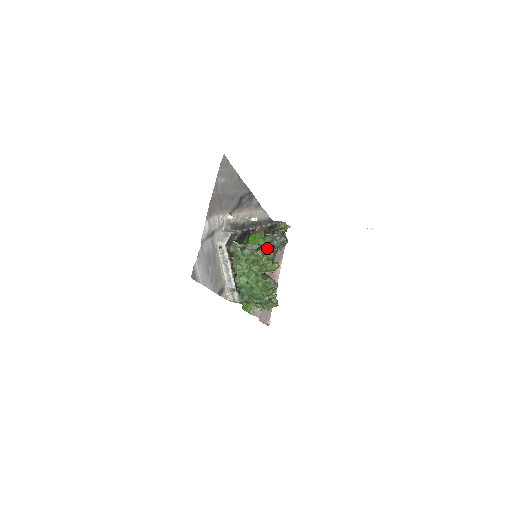
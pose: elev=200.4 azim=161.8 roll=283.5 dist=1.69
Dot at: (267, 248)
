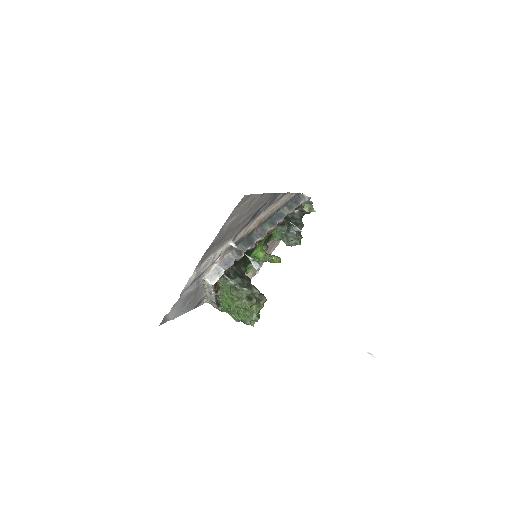
Dot at: (260, 293)
